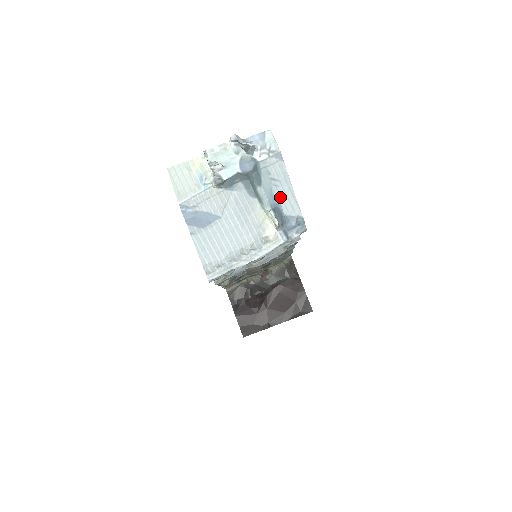
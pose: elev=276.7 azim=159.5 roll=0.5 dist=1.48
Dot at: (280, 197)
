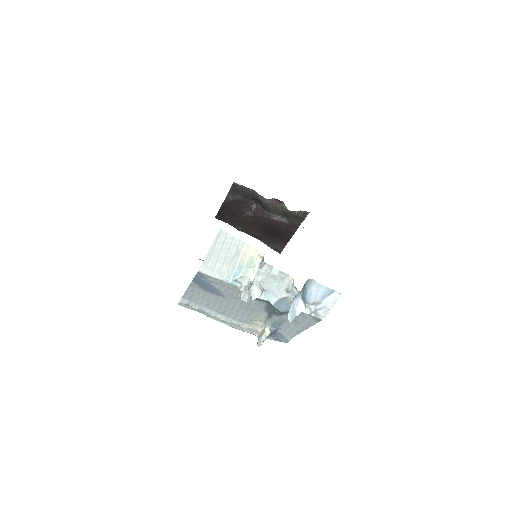
Dot at: (287, 326)
